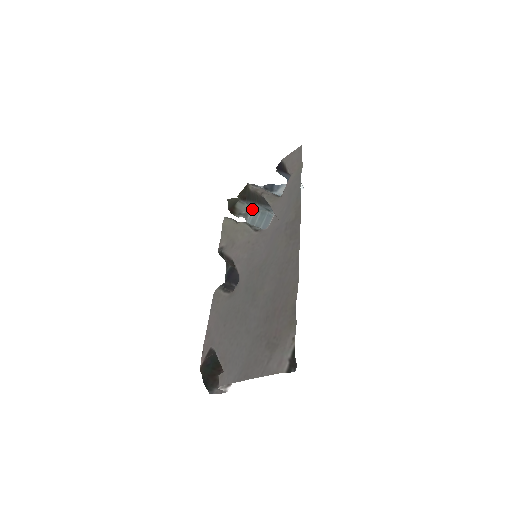
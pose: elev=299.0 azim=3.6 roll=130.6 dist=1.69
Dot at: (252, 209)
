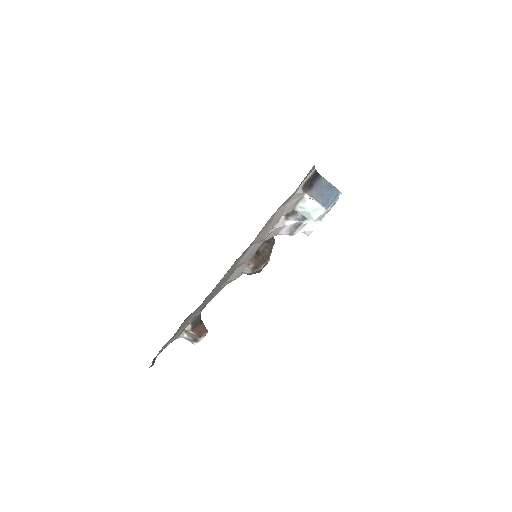
Dot at: occluded
